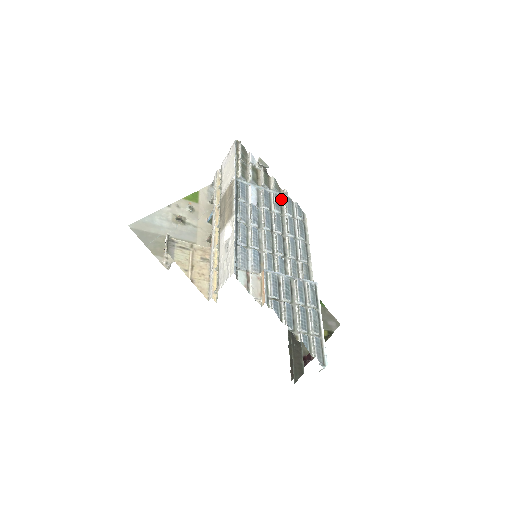
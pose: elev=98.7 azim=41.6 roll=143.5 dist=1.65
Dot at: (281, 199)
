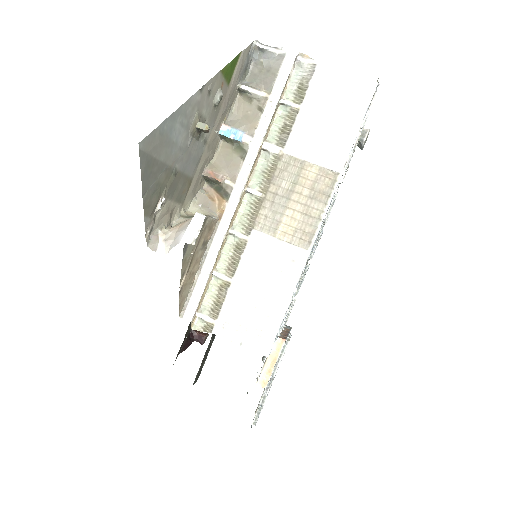
Dot at: occluded
